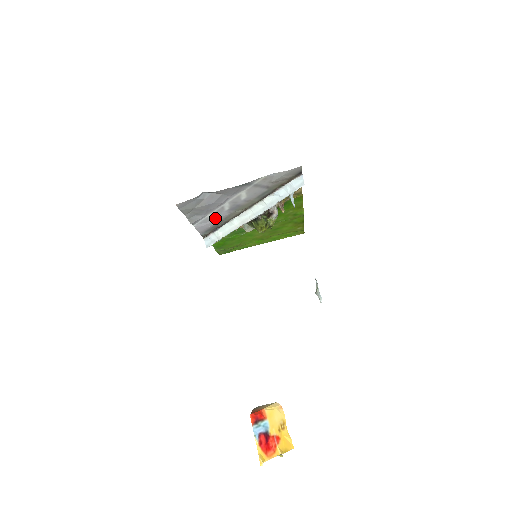
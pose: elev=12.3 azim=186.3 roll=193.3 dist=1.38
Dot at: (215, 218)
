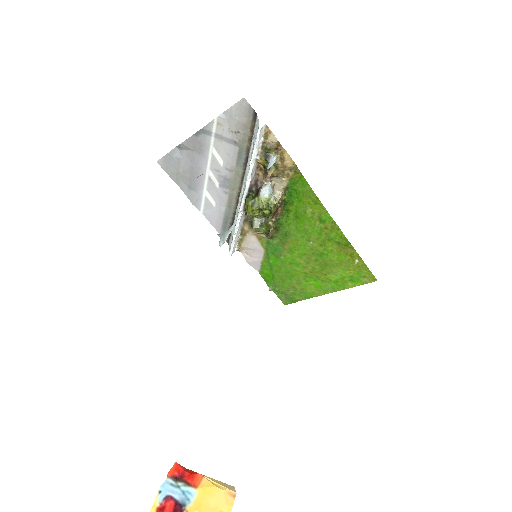
Dot at: (216, 202)
